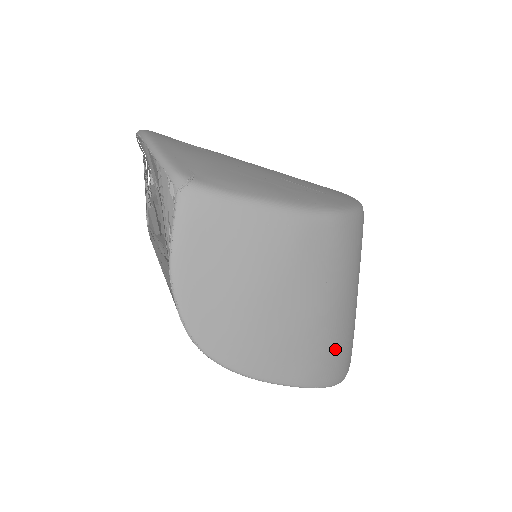
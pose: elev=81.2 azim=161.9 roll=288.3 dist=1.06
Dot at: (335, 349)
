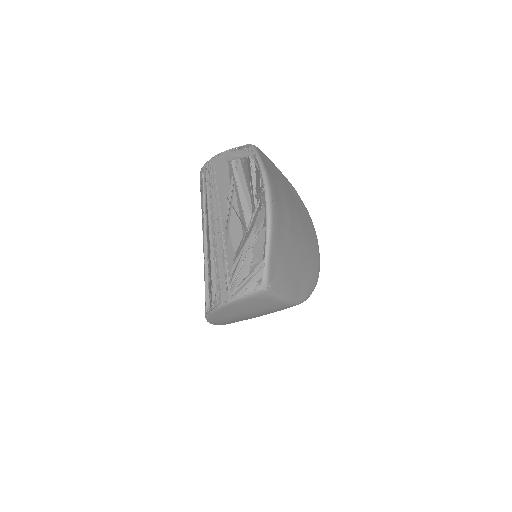
Dot at: occluded
